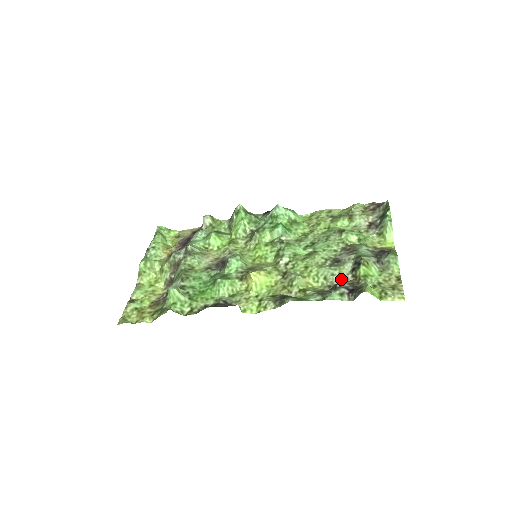
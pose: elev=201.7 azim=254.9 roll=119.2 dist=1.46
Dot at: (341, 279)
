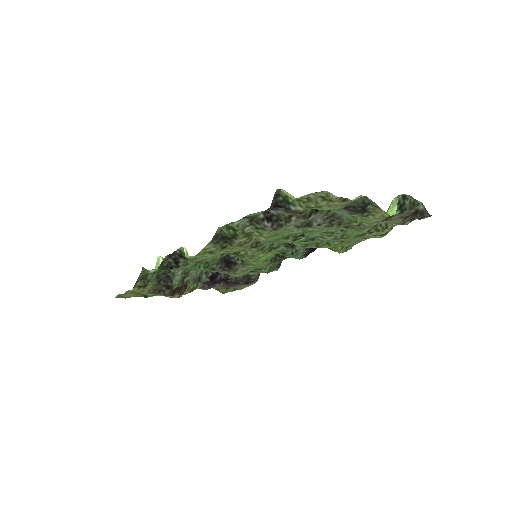
Dot at: (292, 224)
